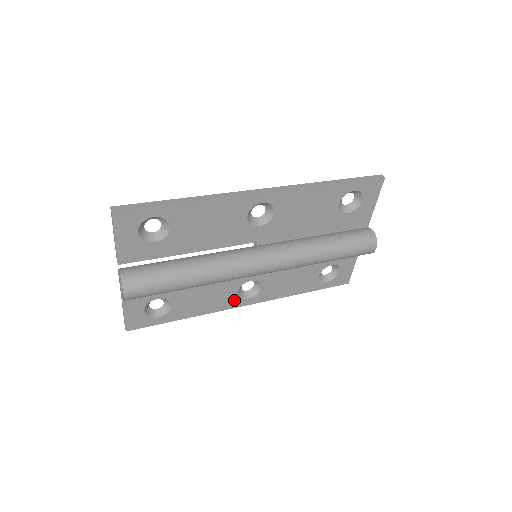
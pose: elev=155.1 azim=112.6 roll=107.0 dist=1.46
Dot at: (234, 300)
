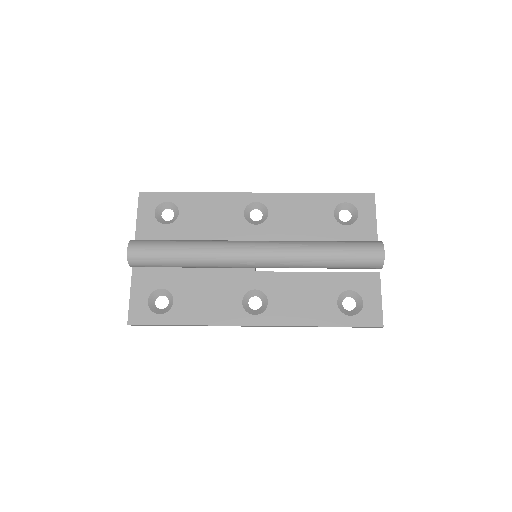
Dot at: (239, 313)
